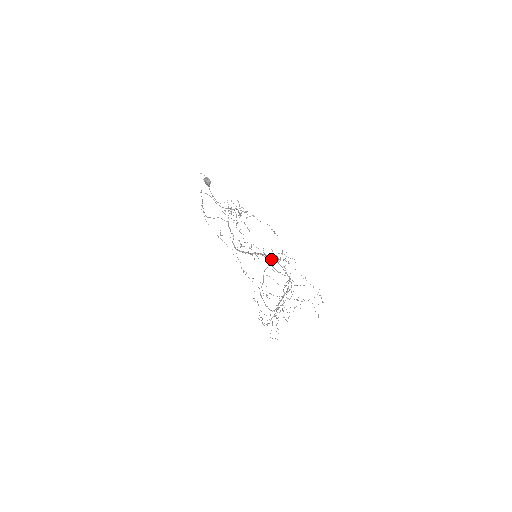
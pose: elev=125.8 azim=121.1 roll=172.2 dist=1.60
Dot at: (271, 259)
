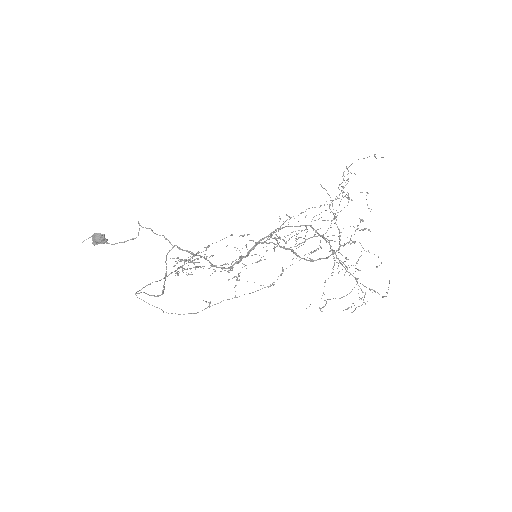
Dot at: (269, 234)
